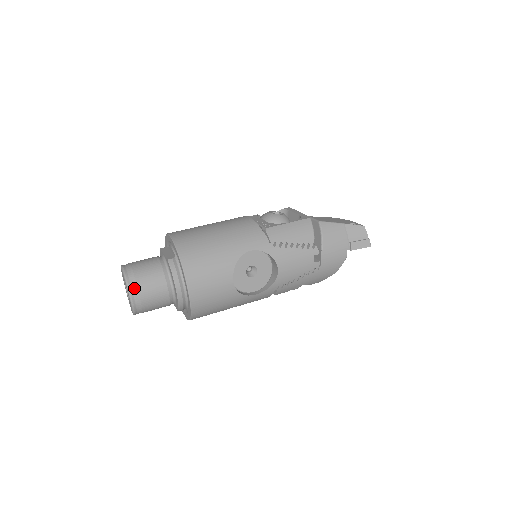
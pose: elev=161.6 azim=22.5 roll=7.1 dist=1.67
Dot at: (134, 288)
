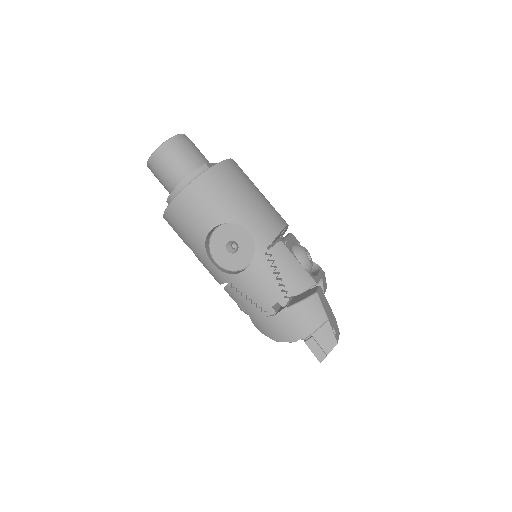
Dot at: (167, 147)
